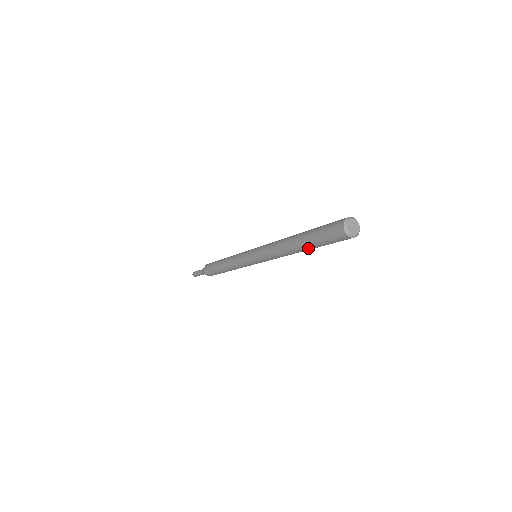
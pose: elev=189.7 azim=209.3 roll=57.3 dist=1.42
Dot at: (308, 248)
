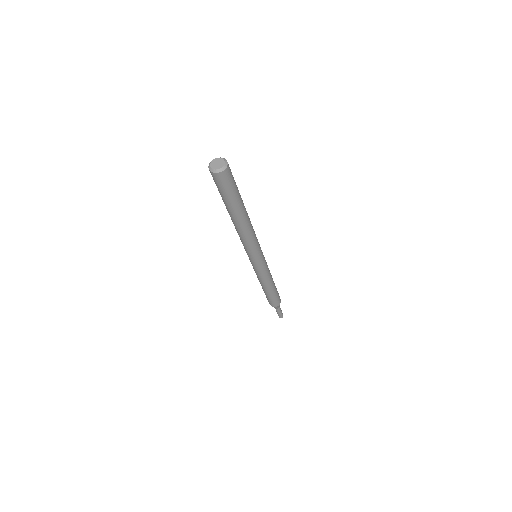
Dot at: (230, 211)
